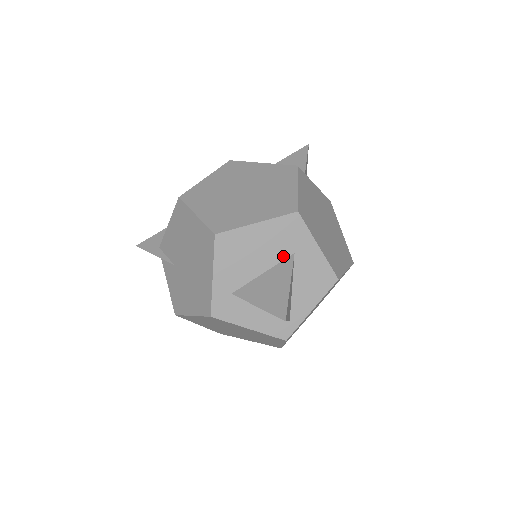
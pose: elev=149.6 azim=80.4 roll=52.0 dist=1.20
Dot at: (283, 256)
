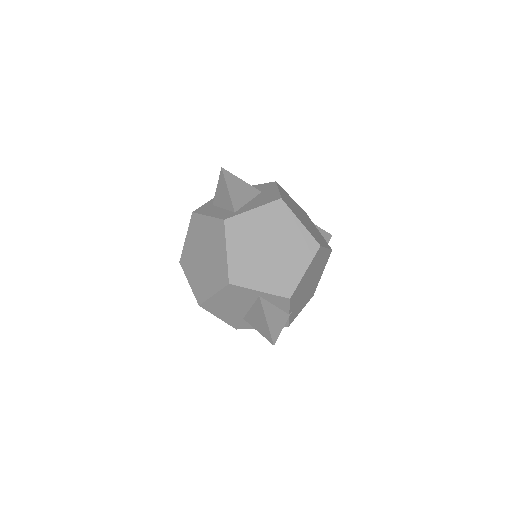
Dot at: occluded
